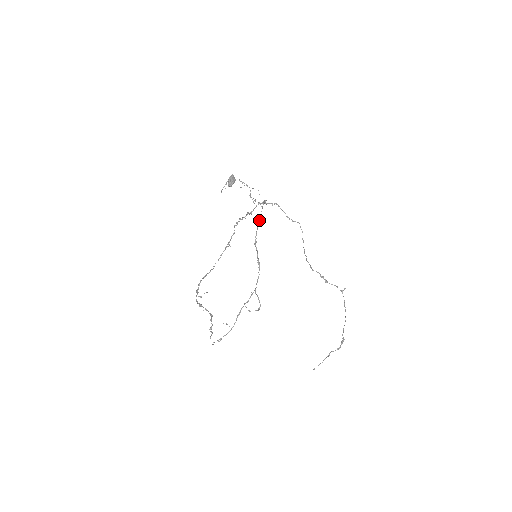
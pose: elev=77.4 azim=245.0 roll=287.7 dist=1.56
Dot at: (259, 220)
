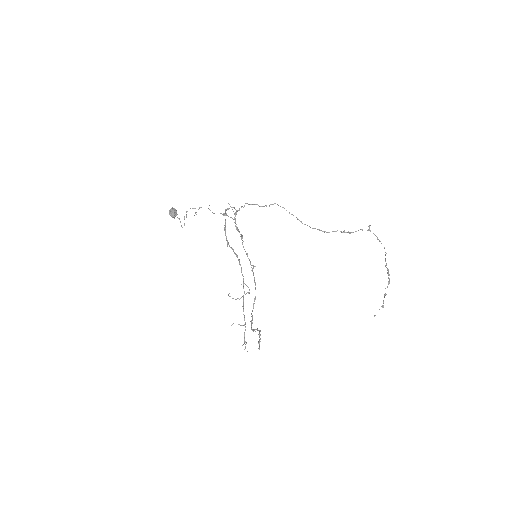
Dot at: (224, 225)
